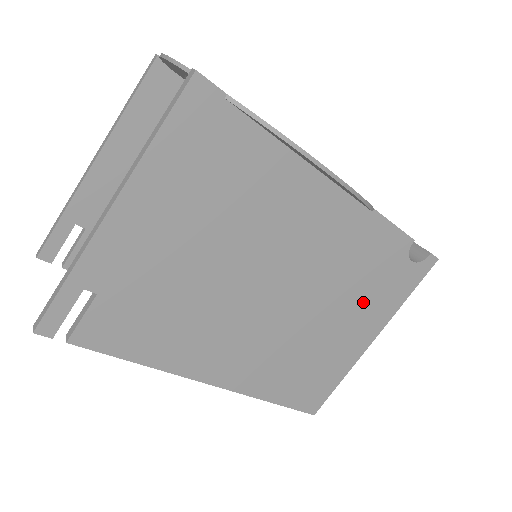
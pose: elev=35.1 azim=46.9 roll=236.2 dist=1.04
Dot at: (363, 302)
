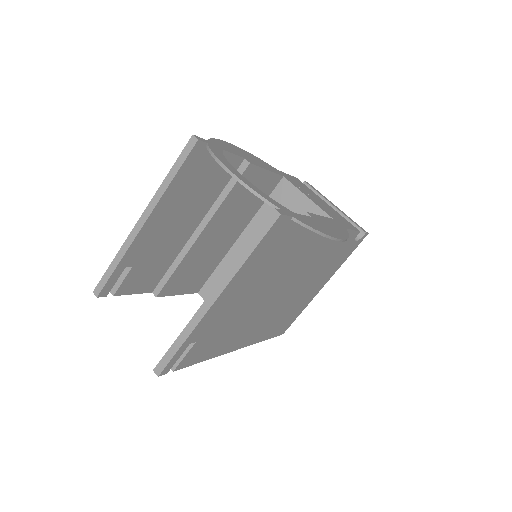
Dot at: (325, 272)
